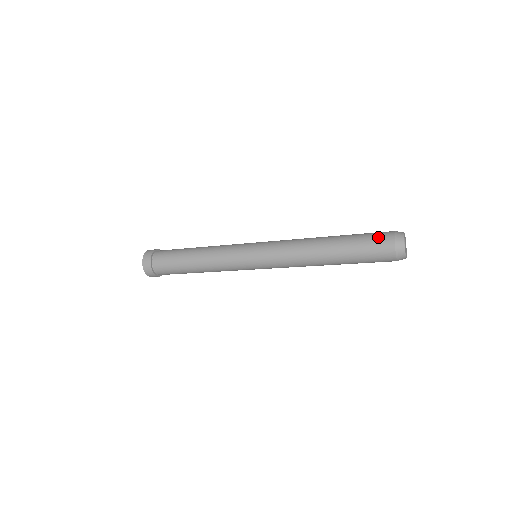
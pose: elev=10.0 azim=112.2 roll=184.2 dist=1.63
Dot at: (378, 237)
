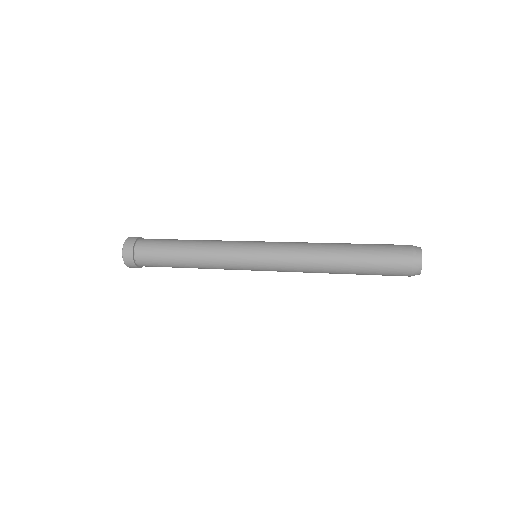
Dot at: (394, 268)
